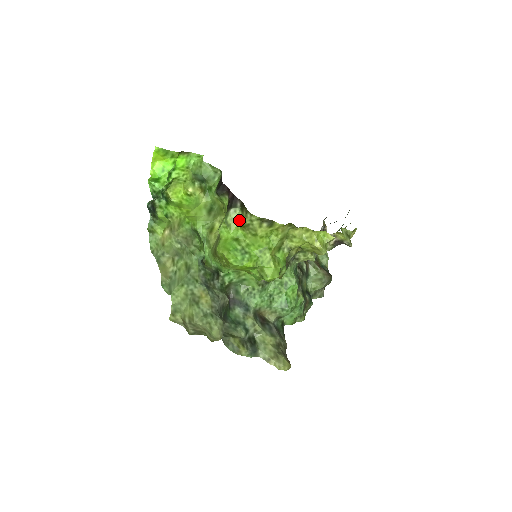
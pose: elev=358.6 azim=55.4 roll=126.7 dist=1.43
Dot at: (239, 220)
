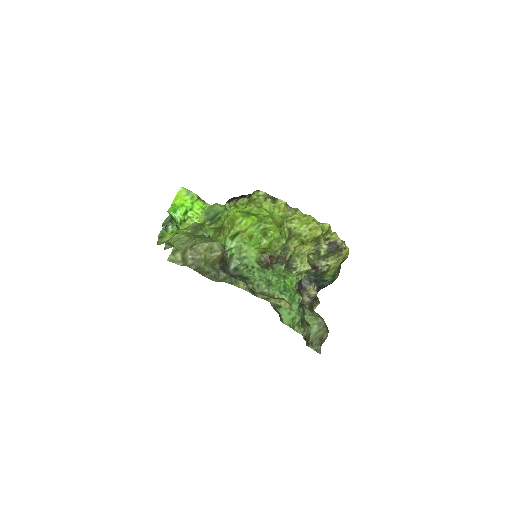
Dot at: (246, 205)
